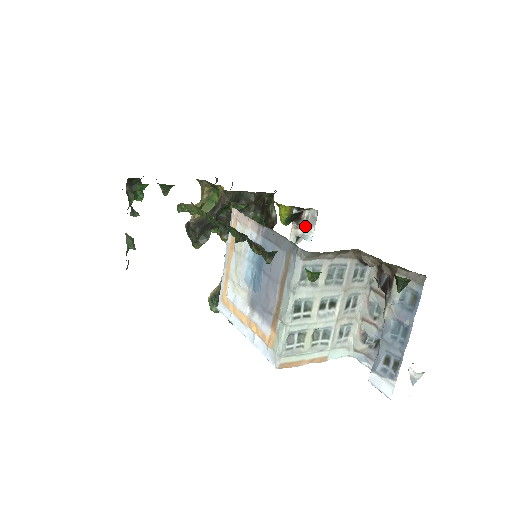
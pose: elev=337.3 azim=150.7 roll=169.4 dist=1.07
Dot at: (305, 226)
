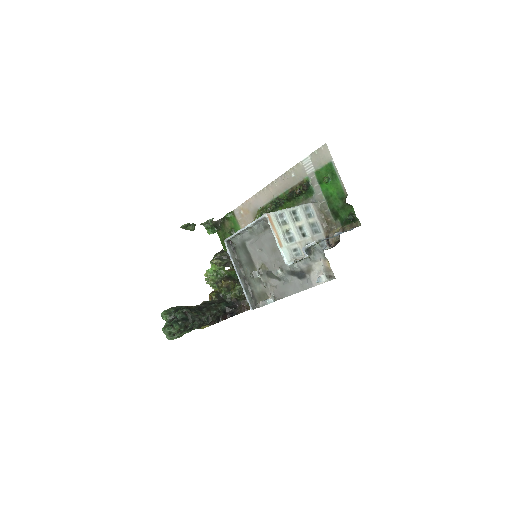
Dot at: occluded
